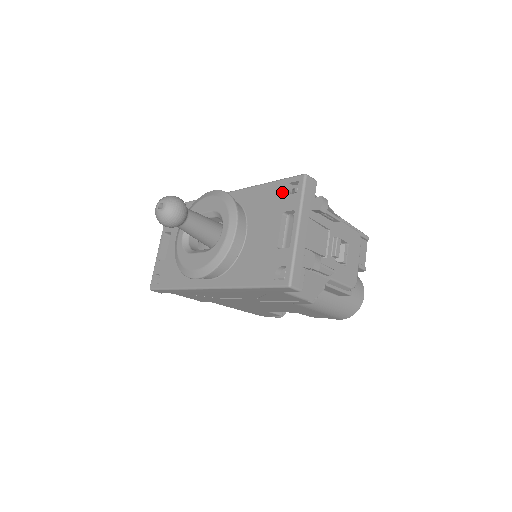
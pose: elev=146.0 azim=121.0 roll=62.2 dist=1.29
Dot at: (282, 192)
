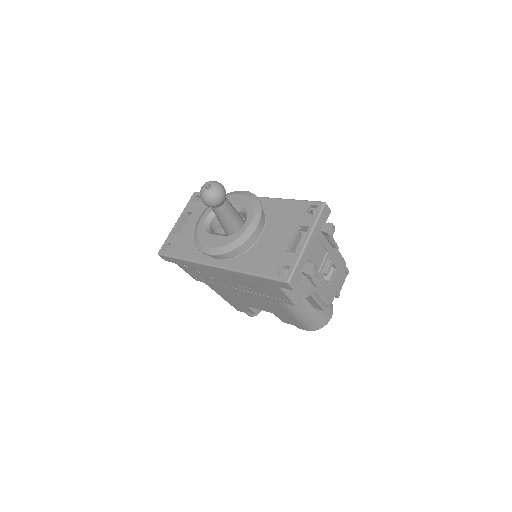
Dot at: (302, 210)
